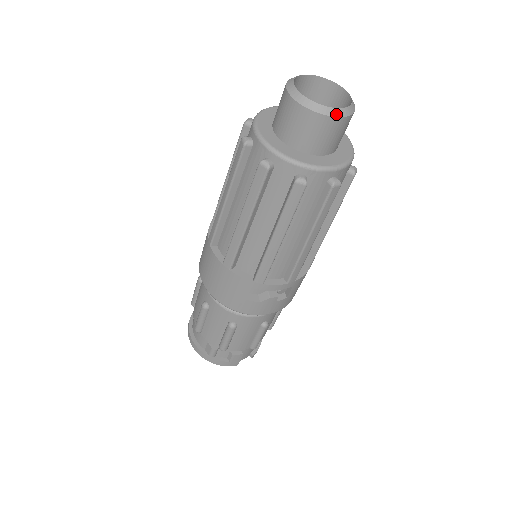
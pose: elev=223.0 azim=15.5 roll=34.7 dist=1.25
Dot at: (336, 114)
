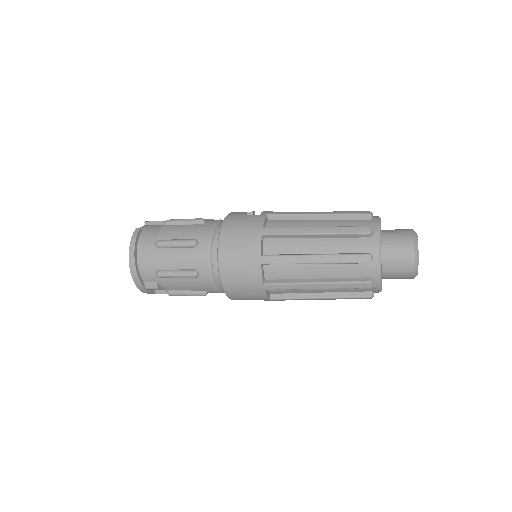
Dot at: occluded
